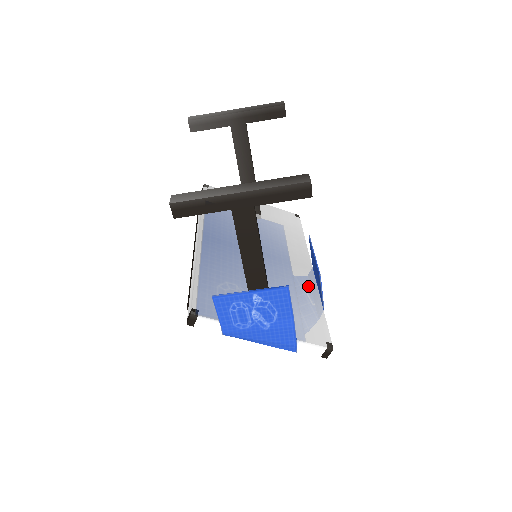
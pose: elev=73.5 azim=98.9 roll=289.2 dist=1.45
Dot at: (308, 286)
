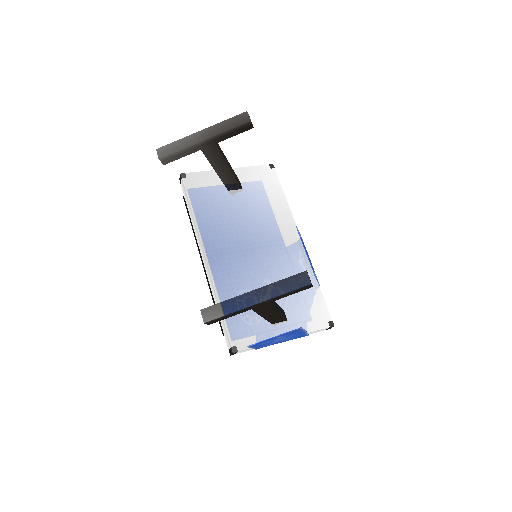
Dot at: (303, 265)
